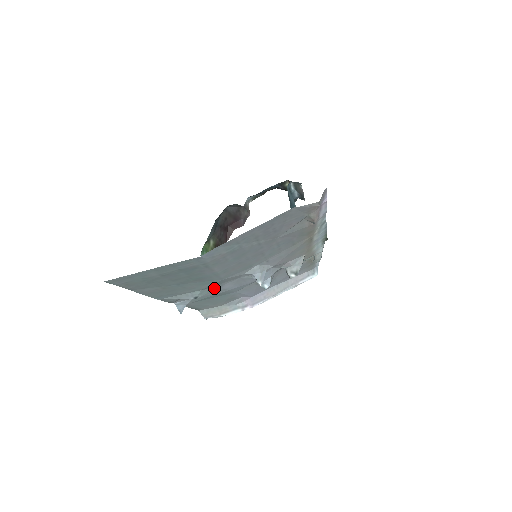
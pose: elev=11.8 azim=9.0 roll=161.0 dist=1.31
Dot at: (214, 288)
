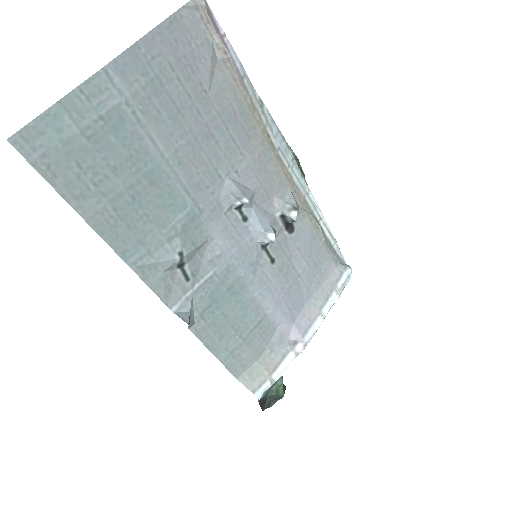
Dot at: (200, 241)
